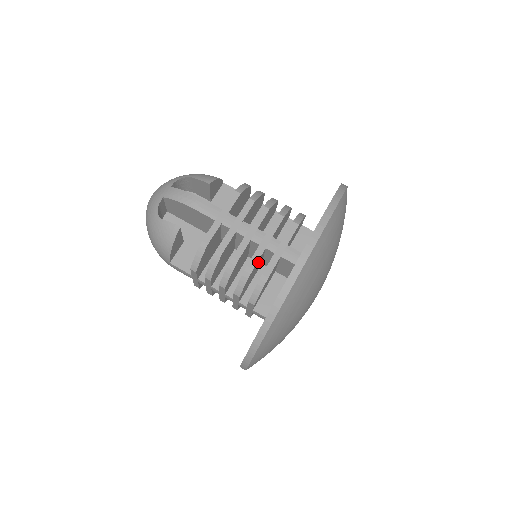
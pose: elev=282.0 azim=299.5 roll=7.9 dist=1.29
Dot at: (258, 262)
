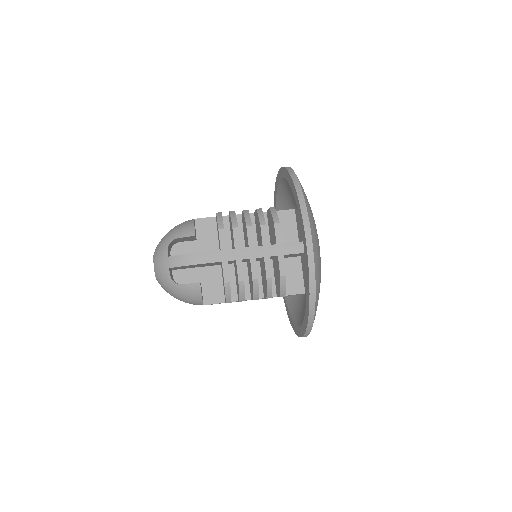
Dot at: occluded
